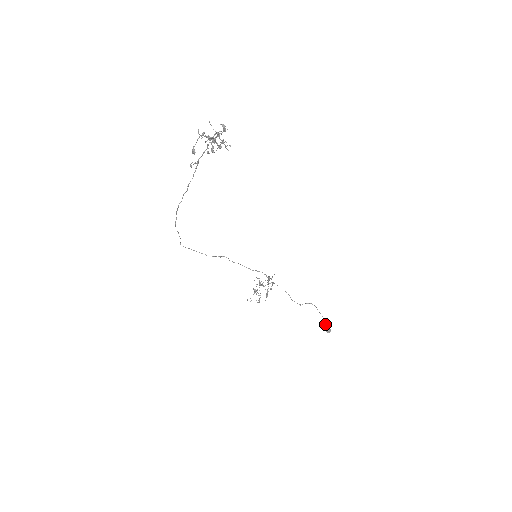
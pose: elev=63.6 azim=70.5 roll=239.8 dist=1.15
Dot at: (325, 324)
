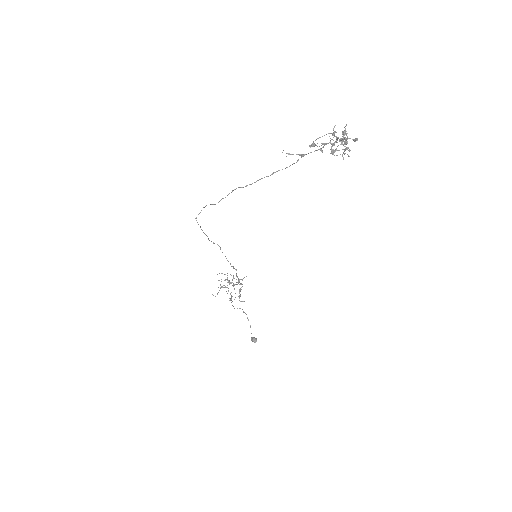
Dot at: (251, 333)
